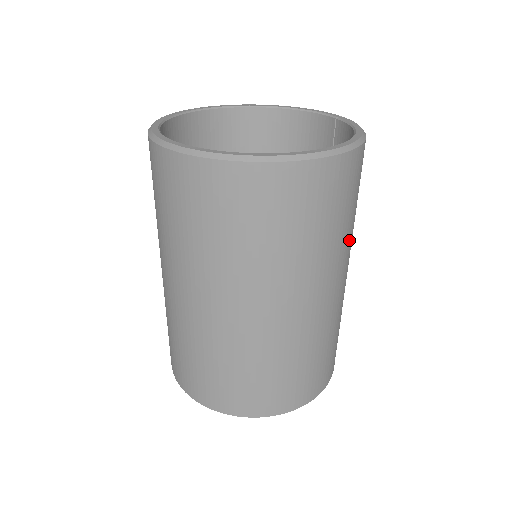
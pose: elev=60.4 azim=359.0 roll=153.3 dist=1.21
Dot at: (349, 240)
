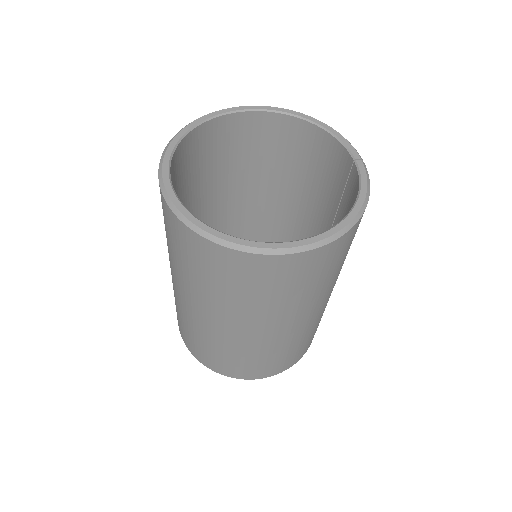
Dot at: (330, 284)
